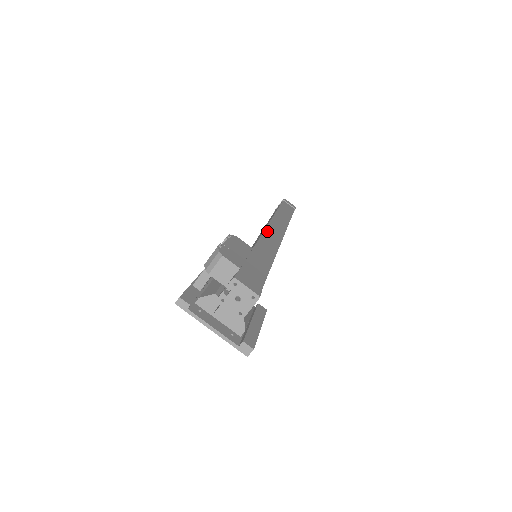
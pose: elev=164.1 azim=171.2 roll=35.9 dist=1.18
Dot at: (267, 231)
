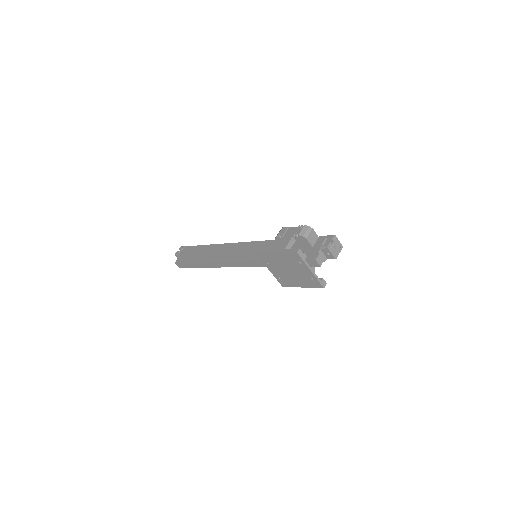
Dot at: (255, 242)
